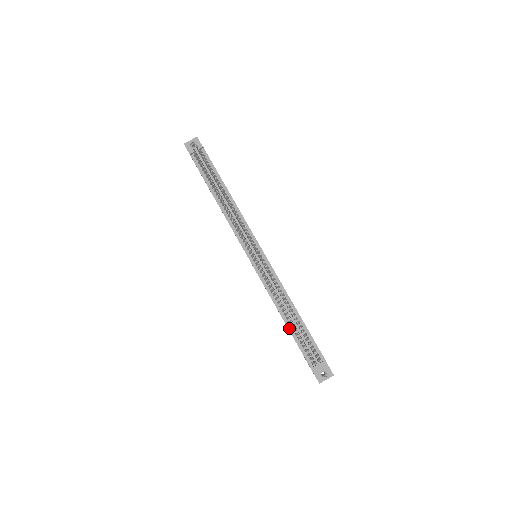
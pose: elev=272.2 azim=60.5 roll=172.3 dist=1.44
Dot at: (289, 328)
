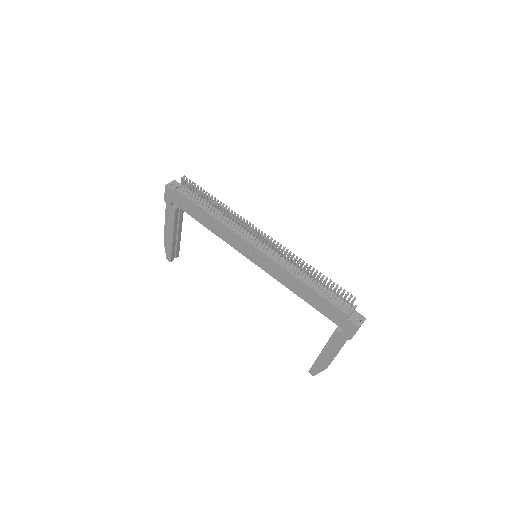
Dot at: (315, 290)
